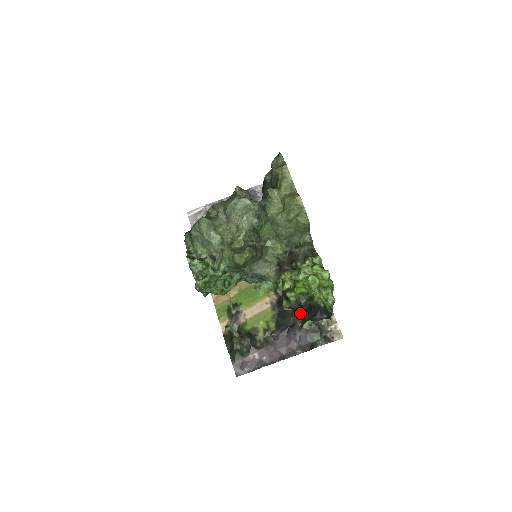
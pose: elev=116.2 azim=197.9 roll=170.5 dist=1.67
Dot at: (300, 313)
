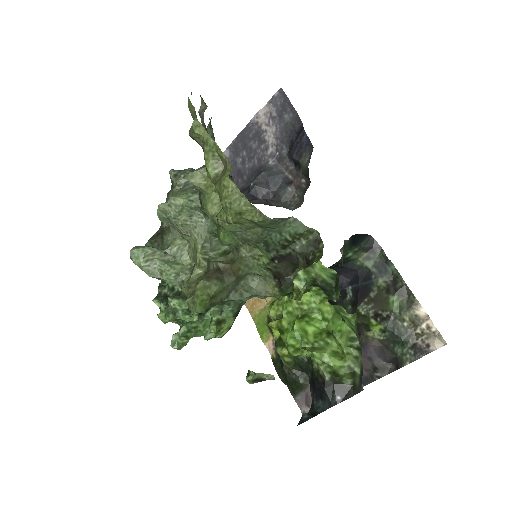
Dot at: occluded
